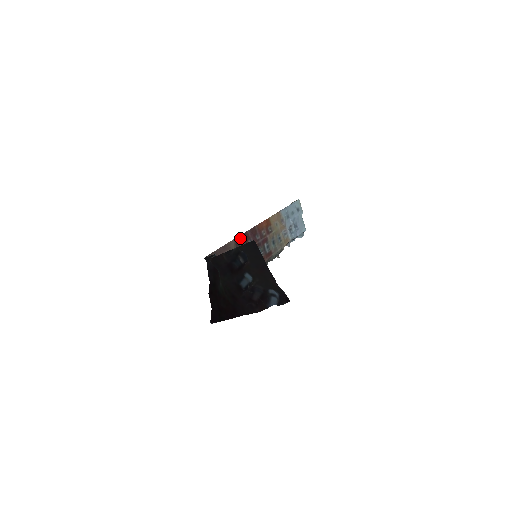
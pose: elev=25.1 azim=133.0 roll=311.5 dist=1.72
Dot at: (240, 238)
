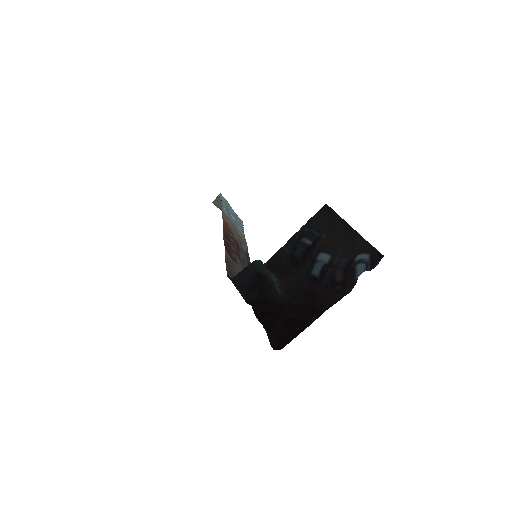
Dot at: (226, 247)
